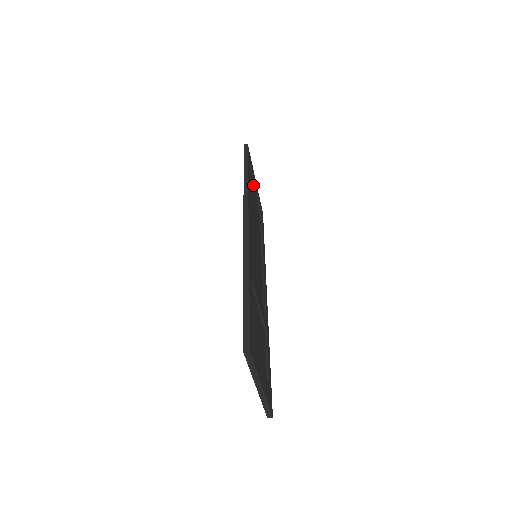
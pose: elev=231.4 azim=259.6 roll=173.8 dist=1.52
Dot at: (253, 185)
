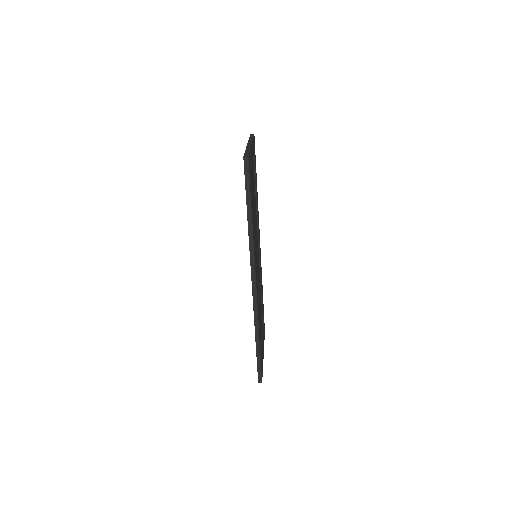
Dot at: (251, 170)
